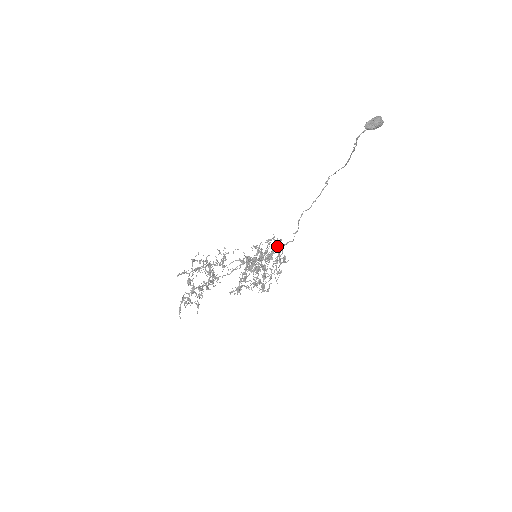
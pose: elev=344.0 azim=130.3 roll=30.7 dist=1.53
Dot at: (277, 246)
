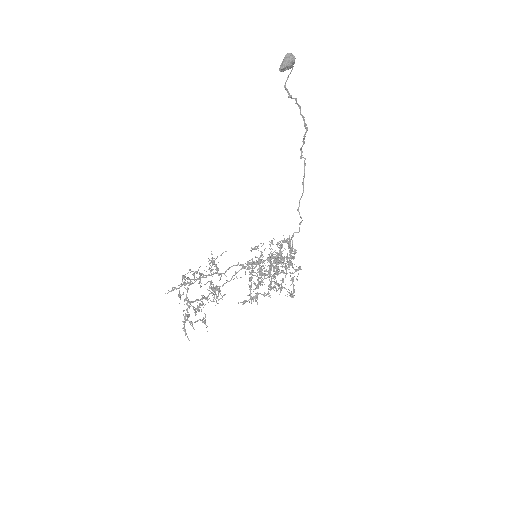
Dot at: (289, 246)
